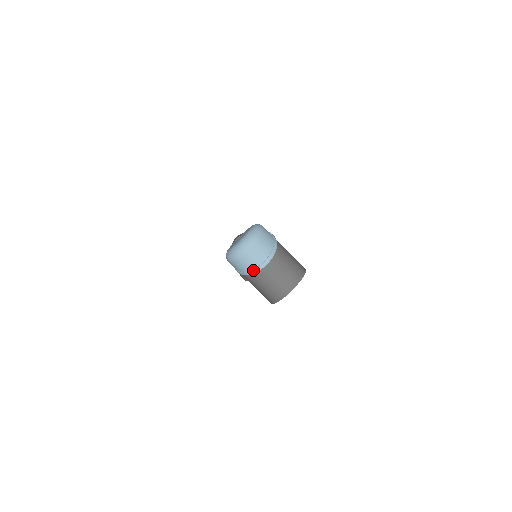
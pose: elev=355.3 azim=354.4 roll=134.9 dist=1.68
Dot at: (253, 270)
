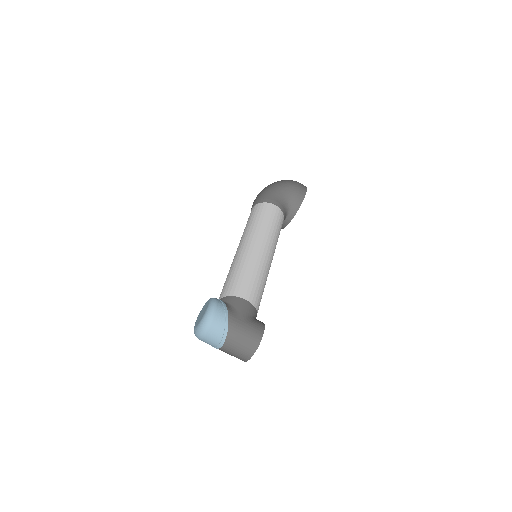
Dot at: occluded
